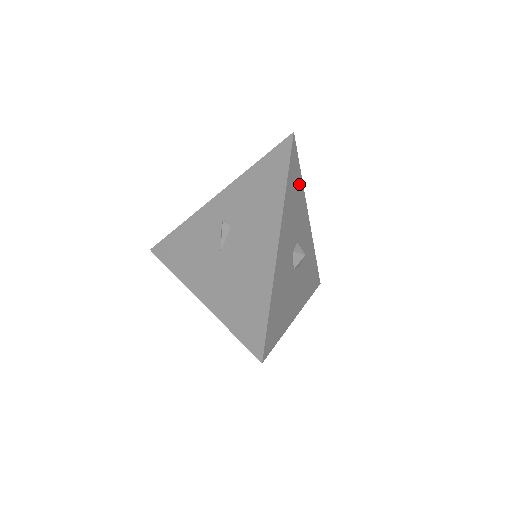
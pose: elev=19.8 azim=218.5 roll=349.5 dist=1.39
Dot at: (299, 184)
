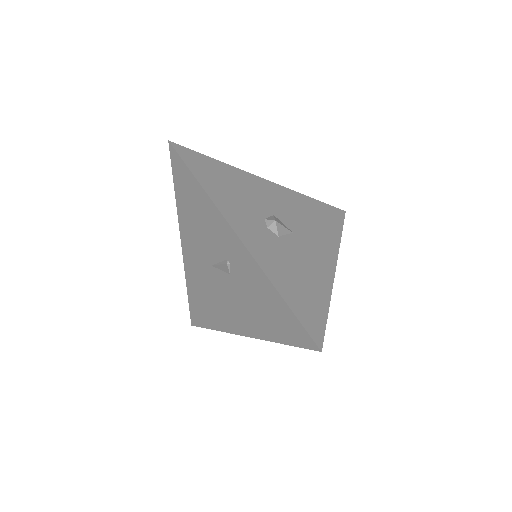
Dot at: occluded
